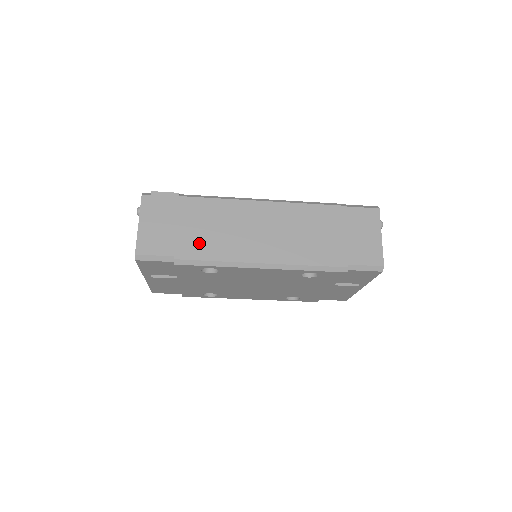
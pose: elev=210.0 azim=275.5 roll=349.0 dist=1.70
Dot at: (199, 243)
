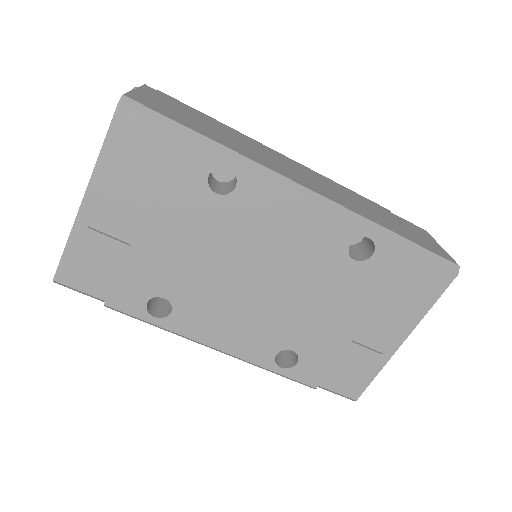
Dot at: (220, 137)
